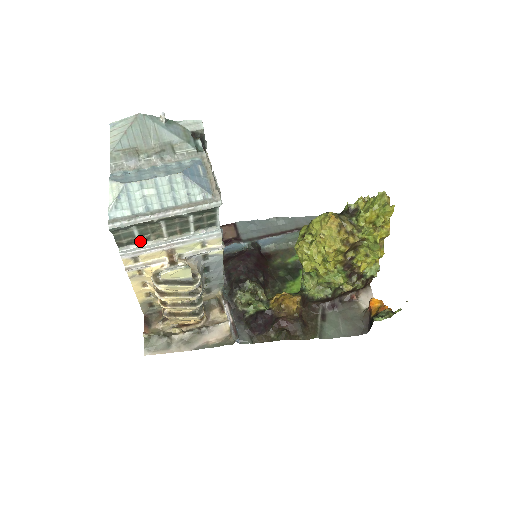
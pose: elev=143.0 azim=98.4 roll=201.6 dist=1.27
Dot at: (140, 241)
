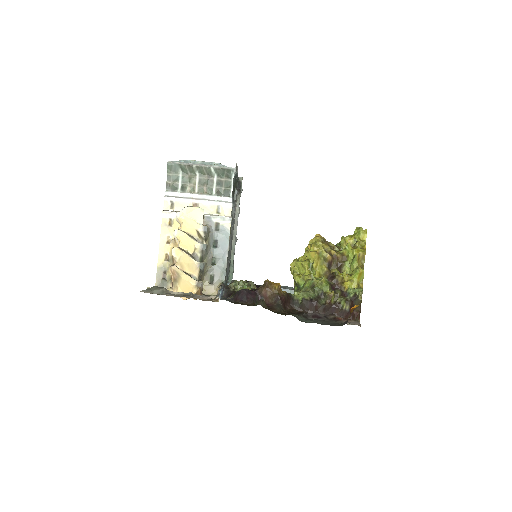
Dot at: (180, 188)
